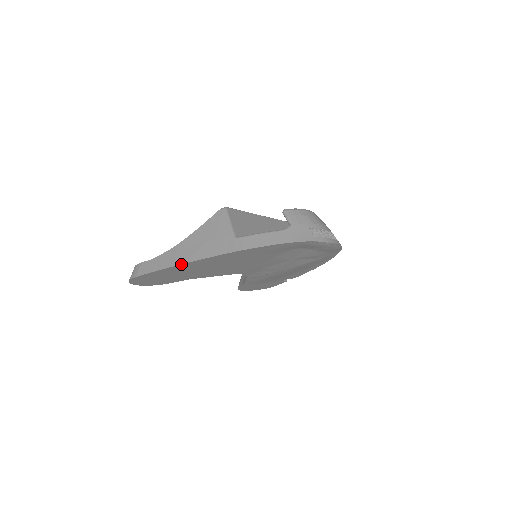
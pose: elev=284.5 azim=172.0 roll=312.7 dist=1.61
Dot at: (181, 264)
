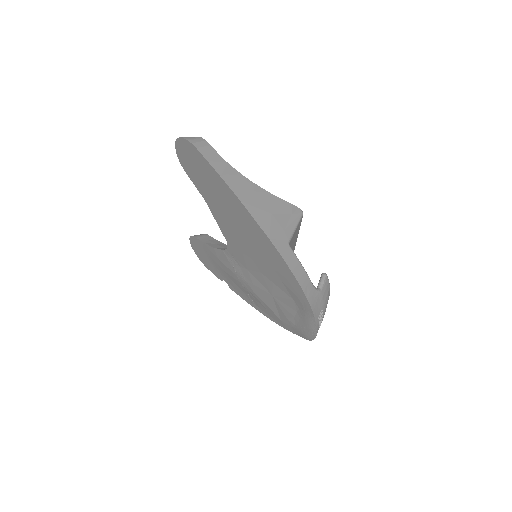
Dot at: (238, 198)
